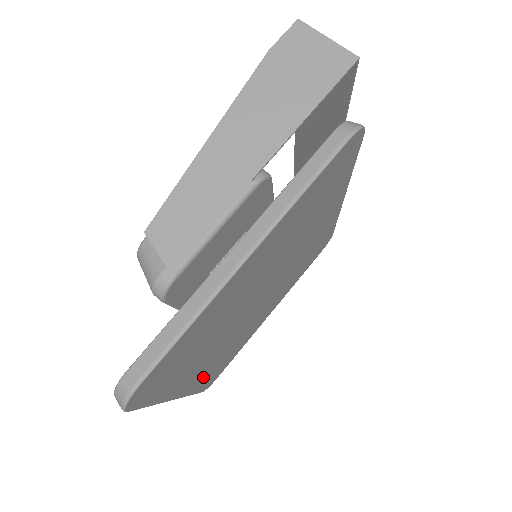
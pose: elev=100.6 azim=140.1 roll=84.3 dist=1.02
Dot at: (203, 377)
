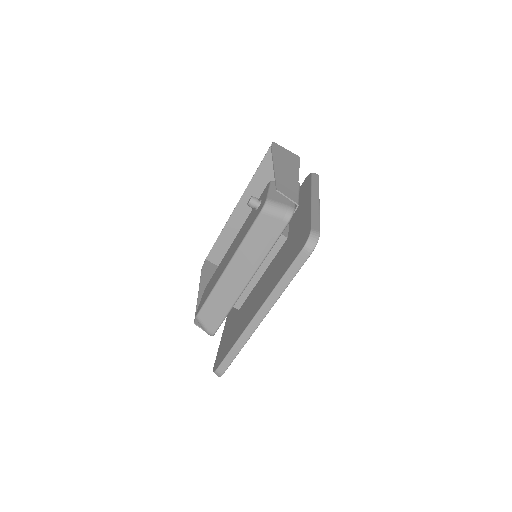
Dot at: occluded
